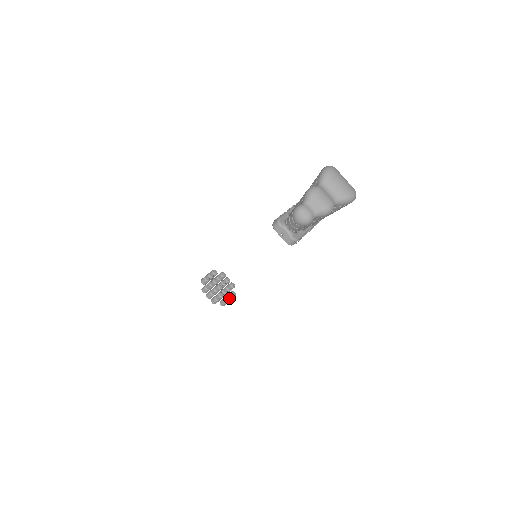
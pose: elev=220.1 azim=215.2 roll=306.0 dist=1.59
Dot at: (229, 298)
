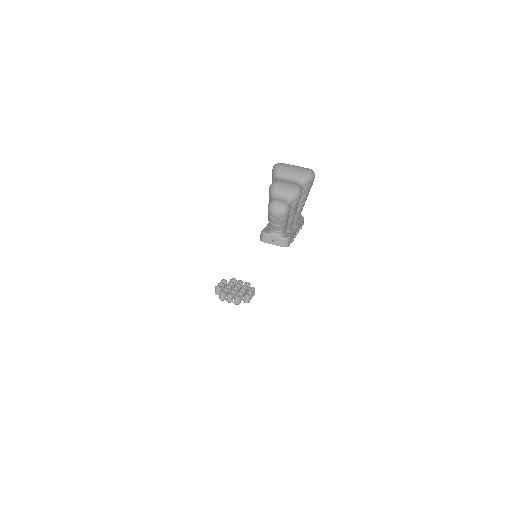
Dot at: (250, 293)
